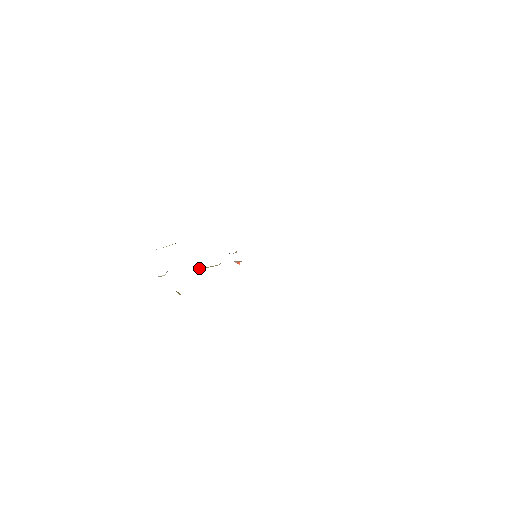
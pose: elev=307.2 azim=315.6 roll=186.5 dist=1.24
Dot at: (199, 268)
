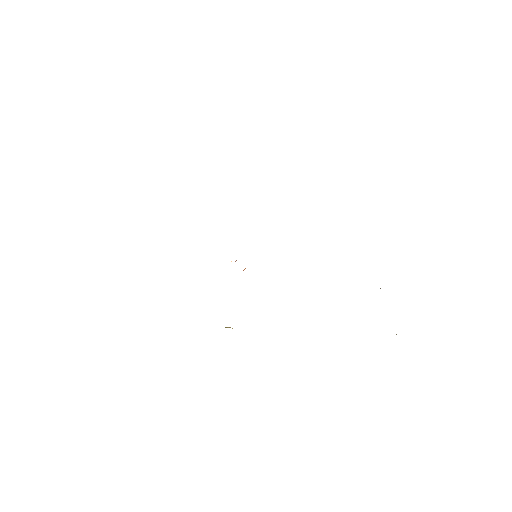
Dot at: occluded
